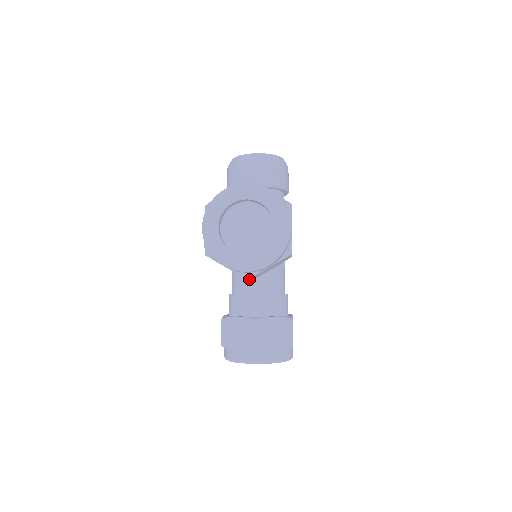
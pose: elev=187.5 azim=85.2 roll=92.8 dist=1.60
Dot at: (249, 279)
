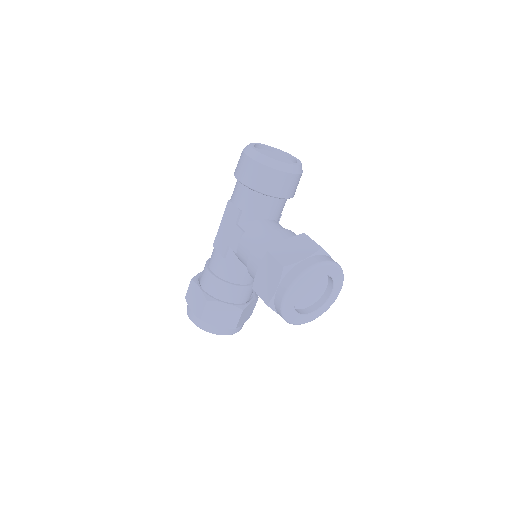
Dot at: occluded
